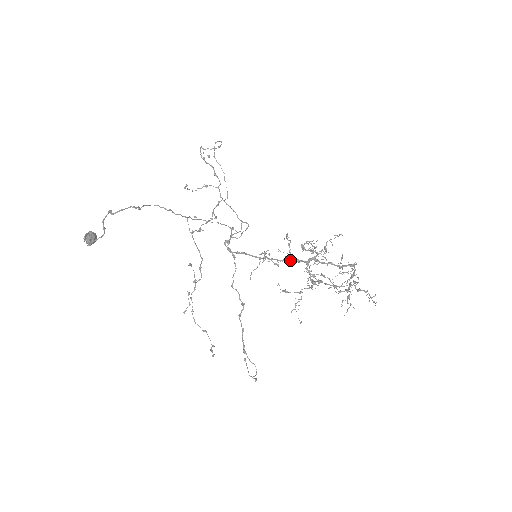
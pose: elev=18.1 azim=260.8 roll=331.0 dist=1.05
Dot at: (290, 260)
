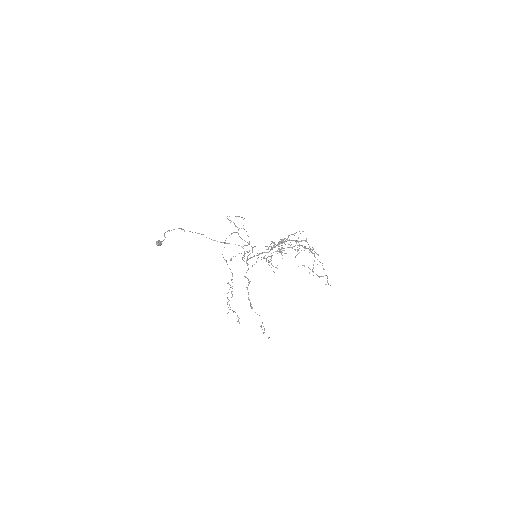
Dot at: (271, 249)
